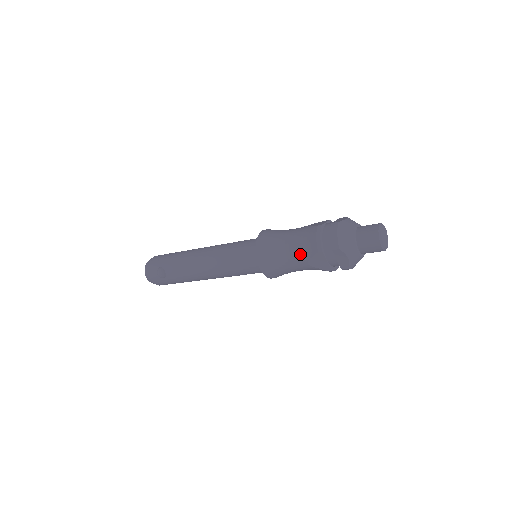
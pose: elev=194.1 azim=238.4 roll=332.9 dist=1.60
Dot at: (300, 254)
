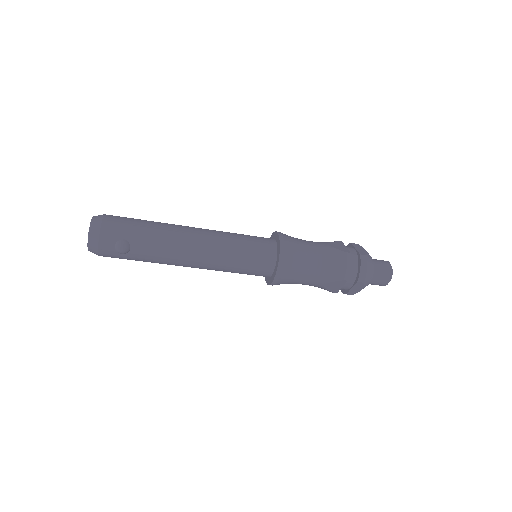
Dot at: (323, 276)
